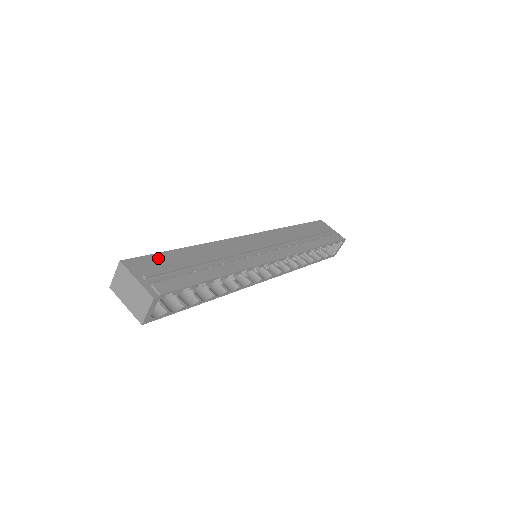
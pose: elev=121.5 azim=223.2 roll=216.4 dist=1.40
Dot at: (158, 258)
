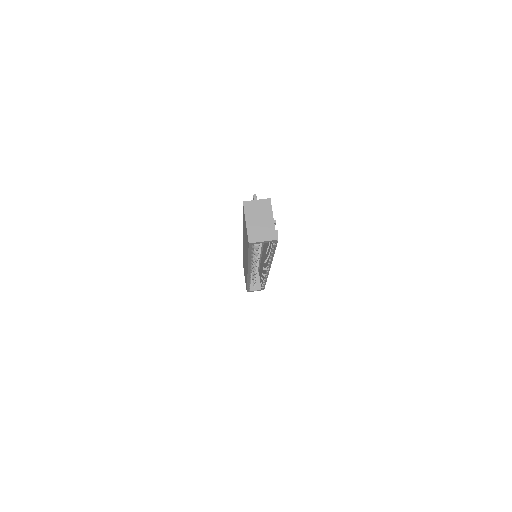
Dot at: occluded
